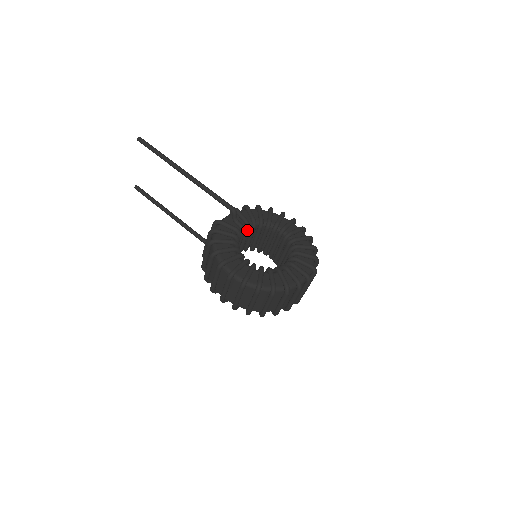
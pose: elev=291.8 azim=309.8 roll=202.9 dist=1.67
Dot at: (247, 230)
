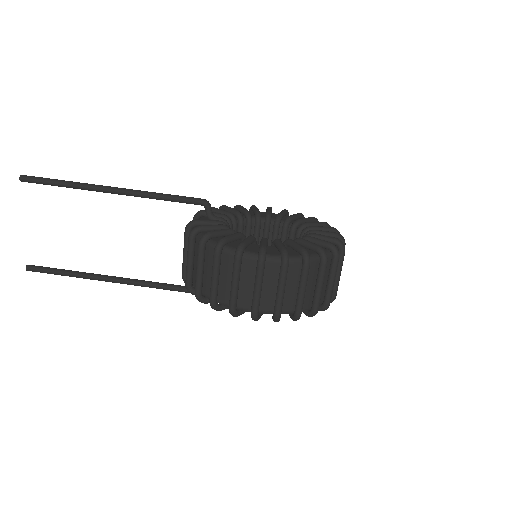
Dot at: (230, 227)
